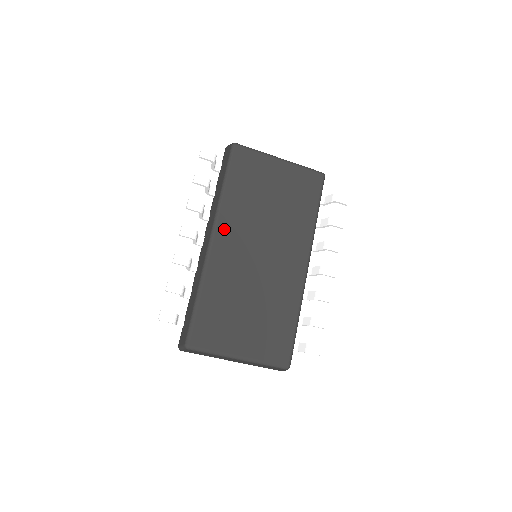
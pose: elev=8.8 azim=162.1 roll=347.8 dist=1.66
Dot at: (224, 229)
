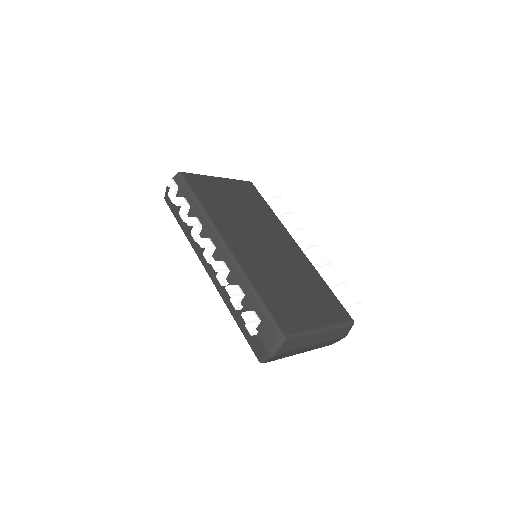
Dot at: (227, 234)
